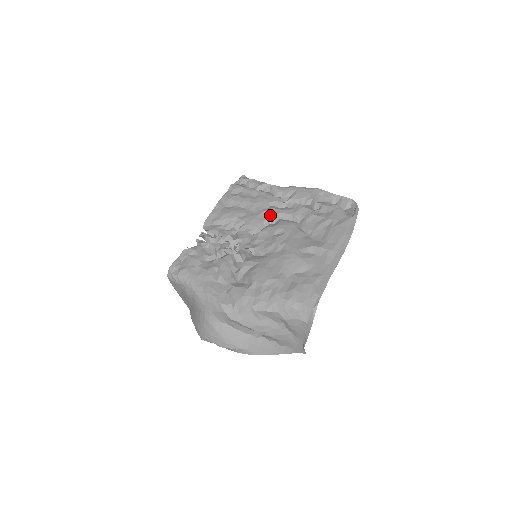
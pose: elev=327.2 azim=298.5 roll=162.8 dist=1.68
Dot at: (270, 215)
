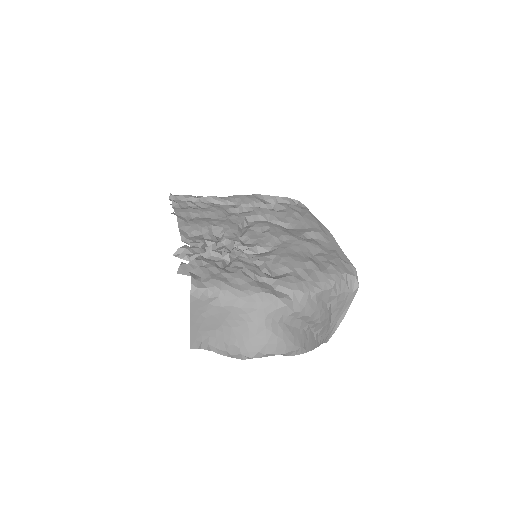
Dot at: (239, 219)
